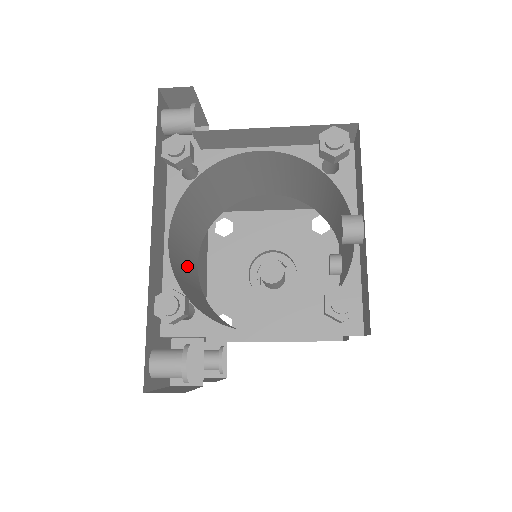
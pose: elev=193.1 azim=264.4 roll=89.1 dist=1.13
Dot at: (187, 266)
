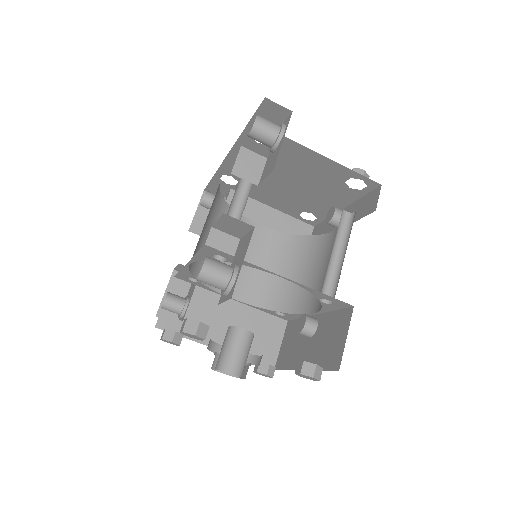
Dot at: occluded
